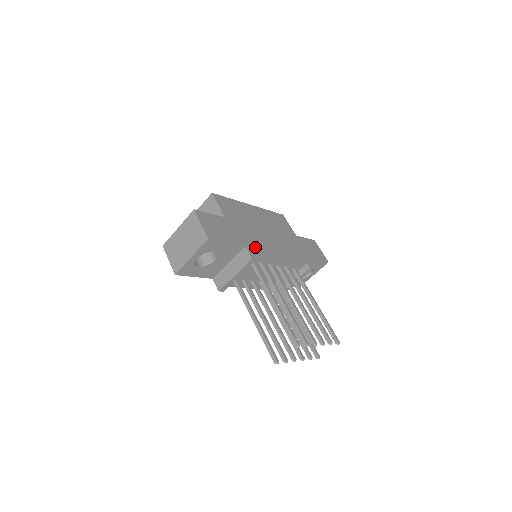
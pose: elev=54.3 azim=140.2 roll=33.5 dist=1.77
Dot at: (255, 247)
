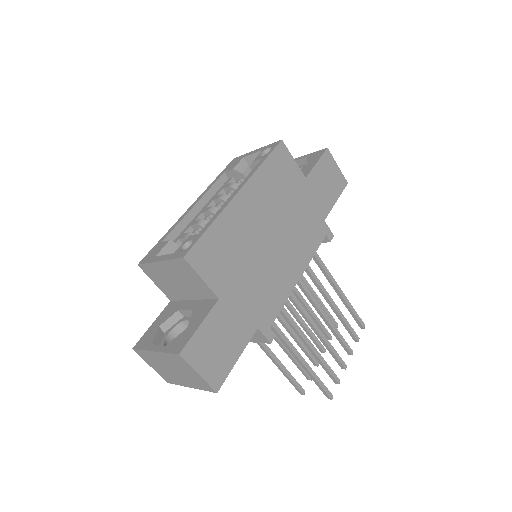
Dot at: (268, 309)
